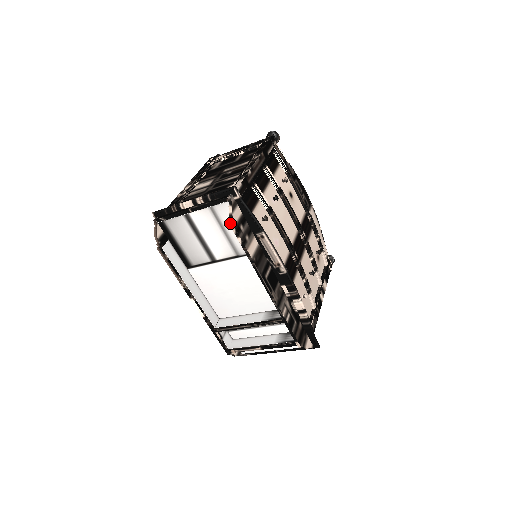
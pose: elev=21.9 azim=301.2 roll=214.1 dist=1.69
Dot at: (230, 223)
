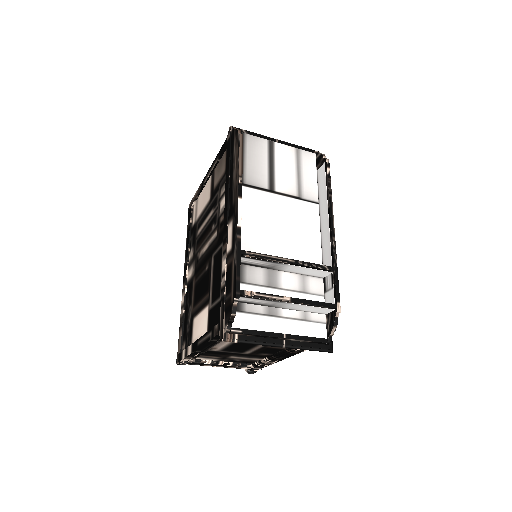
Dot at: (307, 168)
